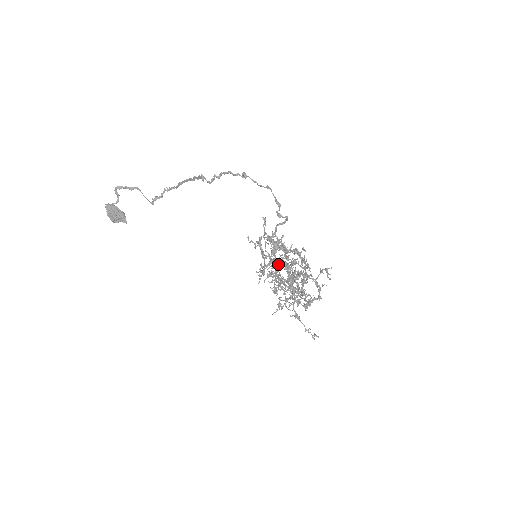
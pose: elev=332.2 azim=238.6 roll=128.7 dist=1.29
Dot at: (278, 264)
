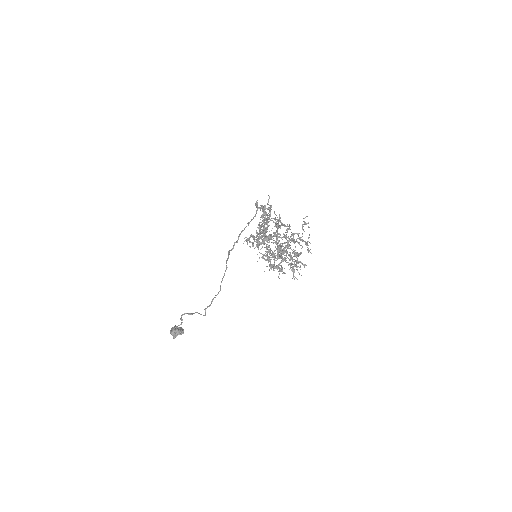
Dot at: occluded
